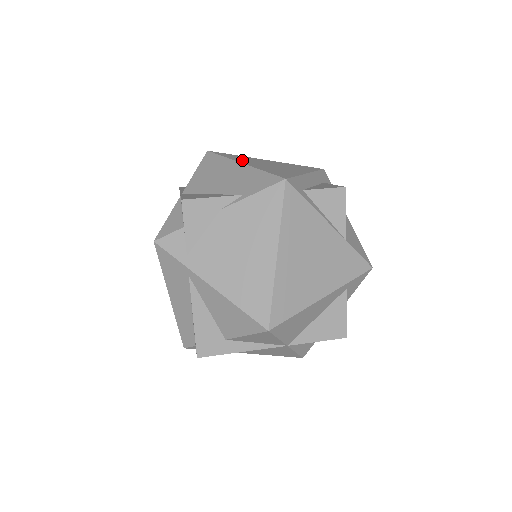
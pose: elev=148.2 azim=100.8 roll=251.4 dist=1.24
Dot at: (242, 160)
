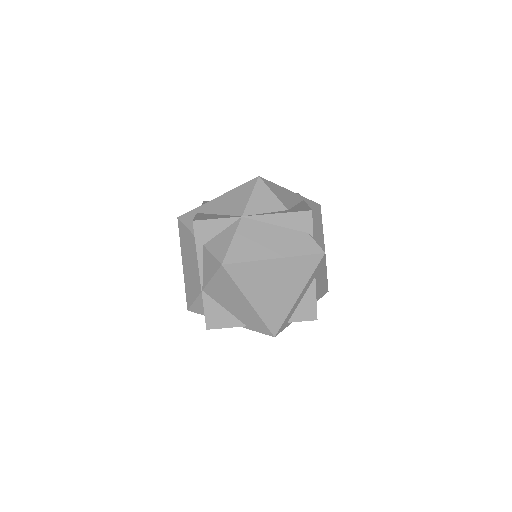
Dot at: (251, 289)
